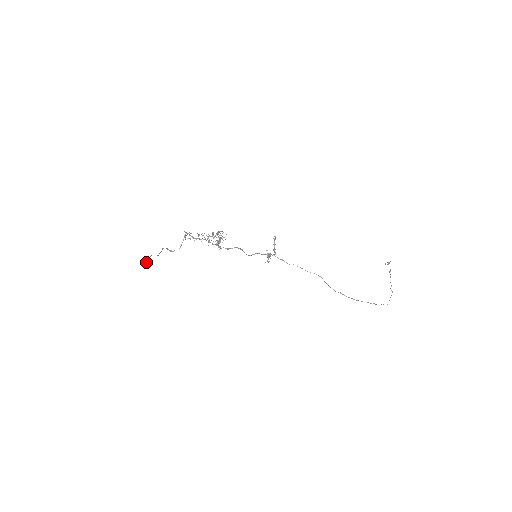
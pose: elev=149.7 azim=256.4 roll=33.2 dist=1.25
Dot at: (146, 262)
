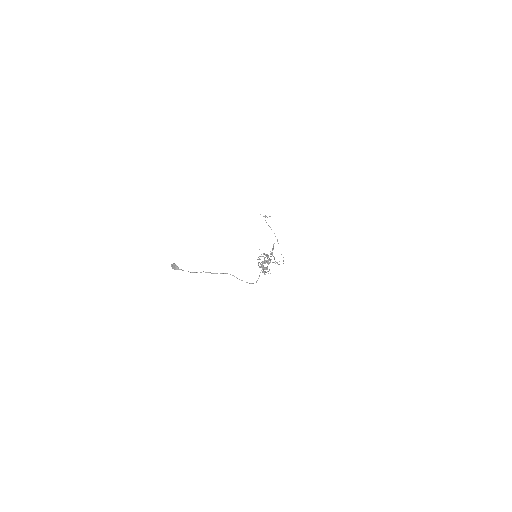
Dot at: occluded
